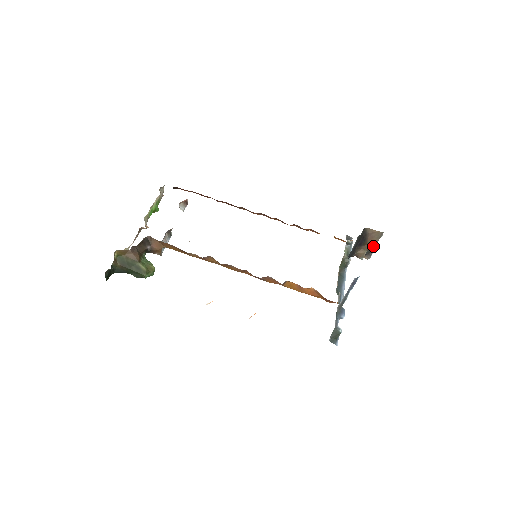
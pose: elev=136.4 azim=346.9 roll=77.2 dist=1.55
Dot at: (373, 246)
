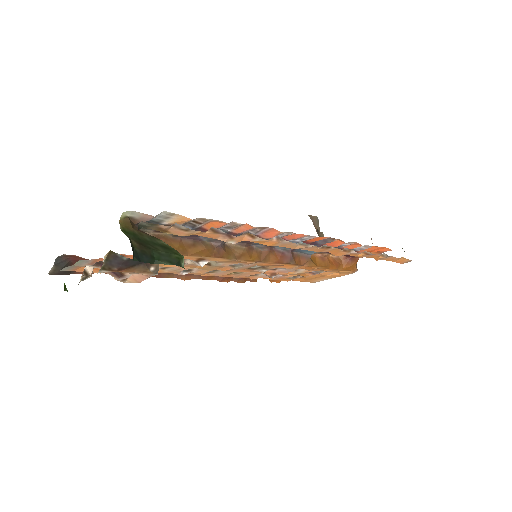
Dot at: occluded
